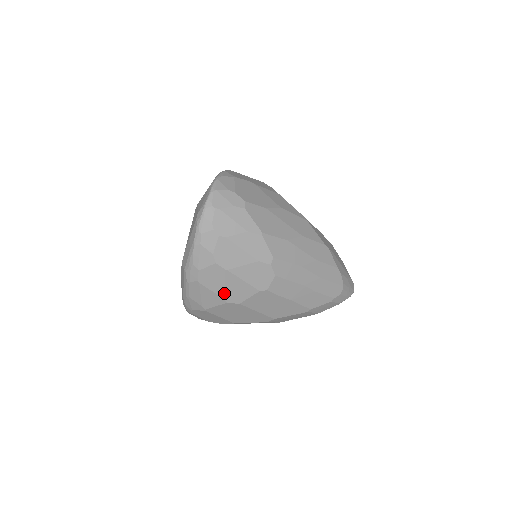
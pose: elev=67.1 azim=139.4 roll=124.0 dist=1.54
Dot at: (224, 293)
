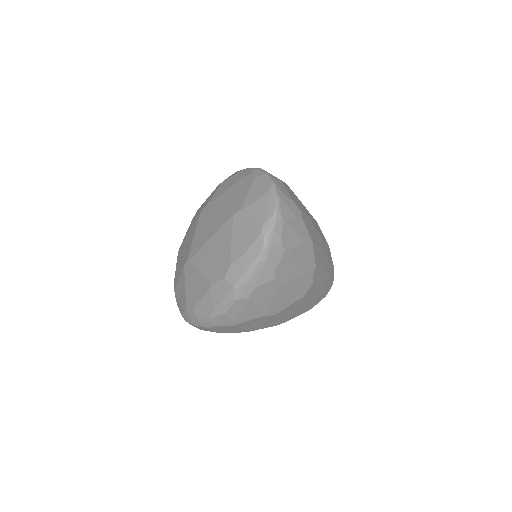
Dot at: (267, 307)
